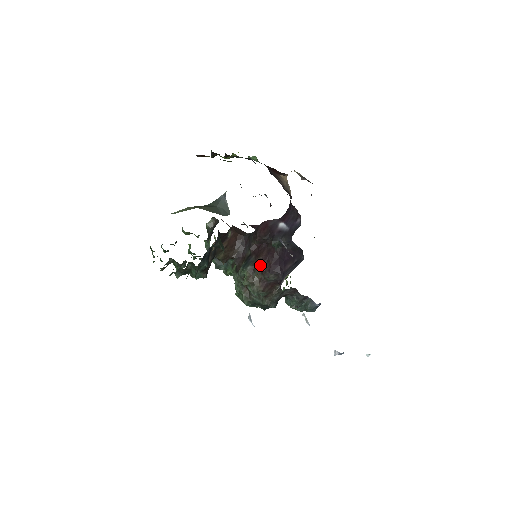
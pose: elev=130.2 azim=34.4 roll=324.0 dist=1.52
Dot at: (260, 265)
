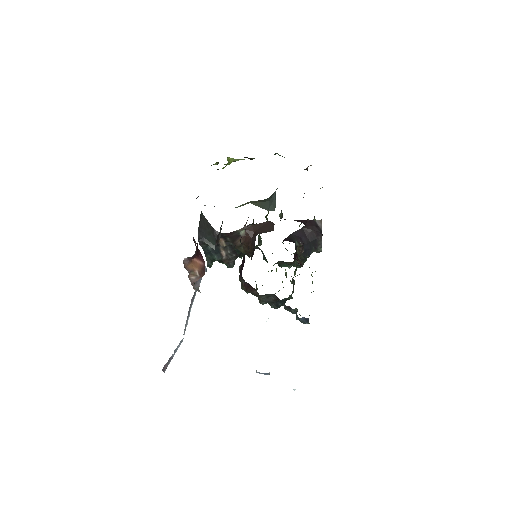
Dot at: occluded
